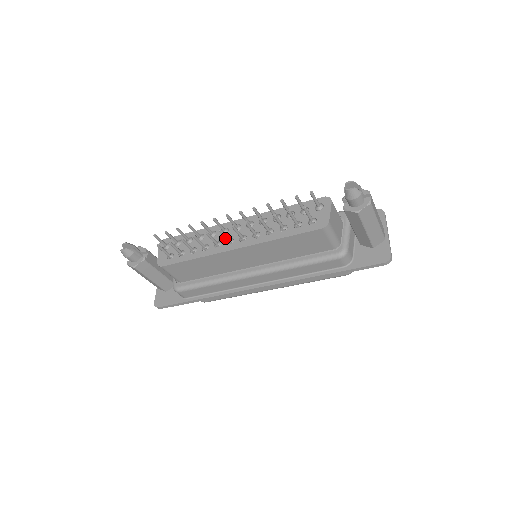
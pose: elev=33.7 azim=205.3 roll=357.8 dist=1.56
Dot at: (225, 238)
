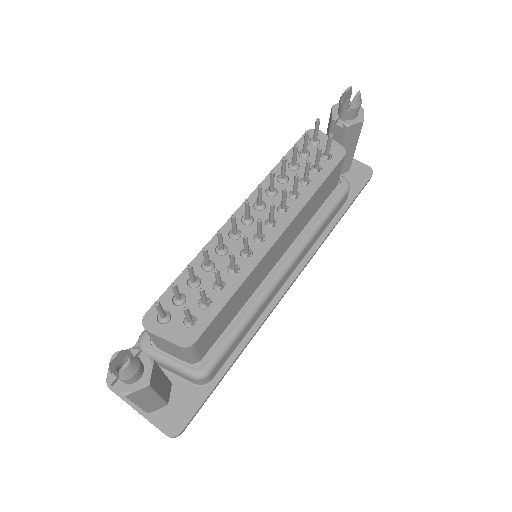
Dot at: (259, 233)
